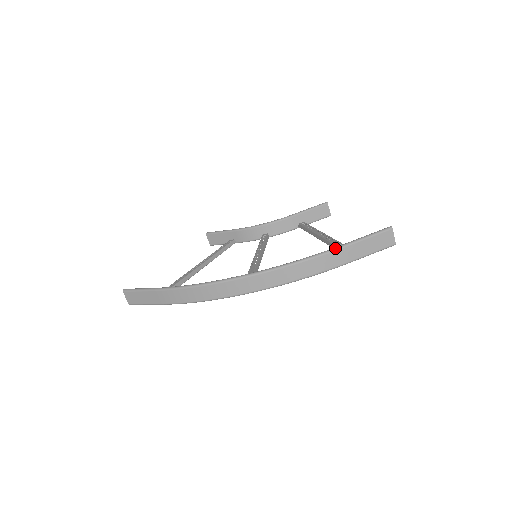
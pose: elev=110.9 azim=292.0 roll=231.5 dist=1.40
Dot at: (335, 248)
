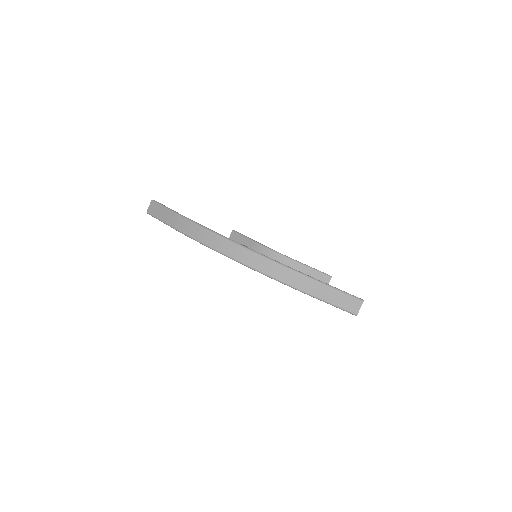
Dot at: occluded
